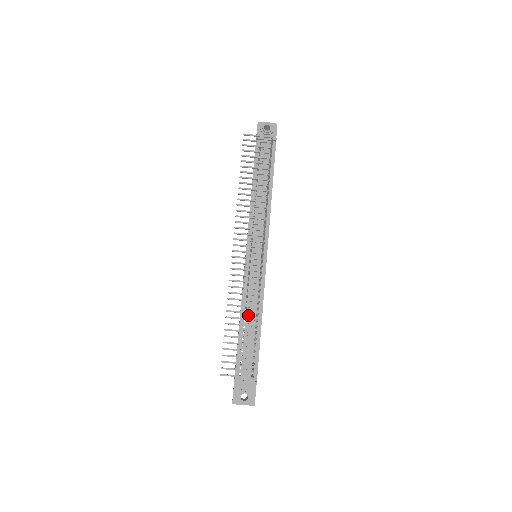
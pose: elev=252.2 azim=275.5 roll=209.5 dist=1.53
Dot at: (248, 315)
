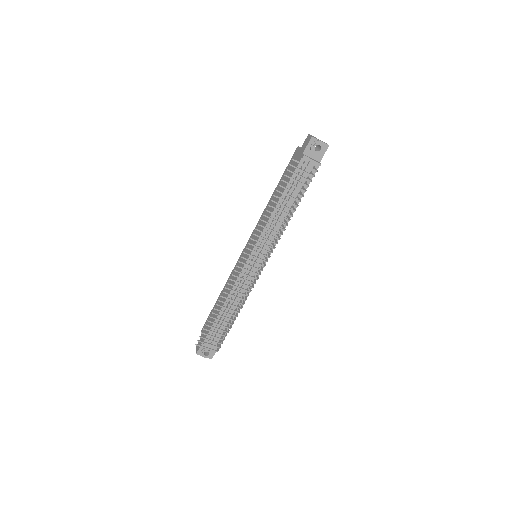
Dot at: (231, 303)
